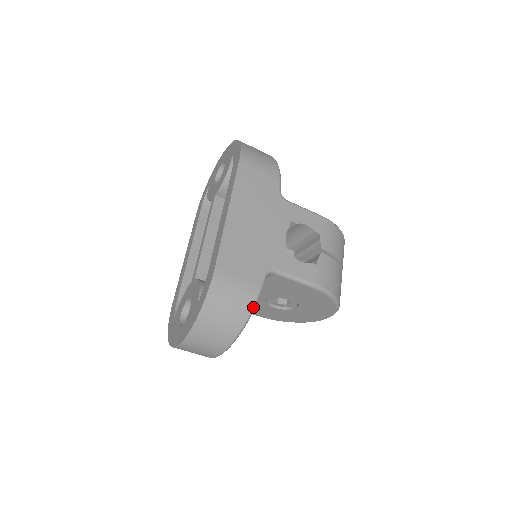
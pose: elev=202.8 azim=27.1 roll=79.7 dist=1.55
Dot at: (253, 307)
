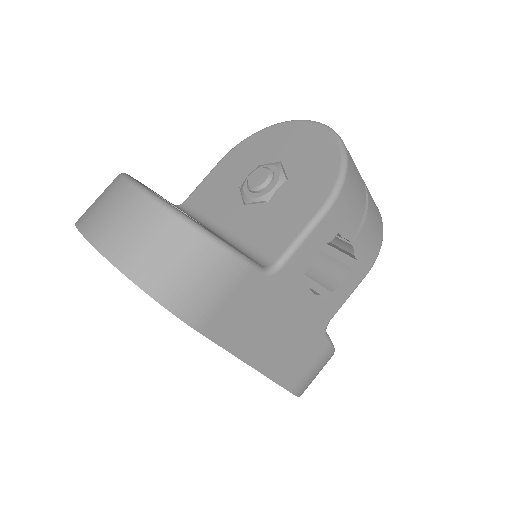
Dot at: occluded
